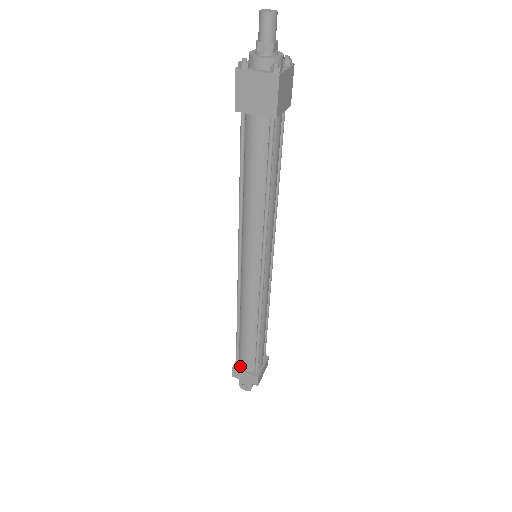
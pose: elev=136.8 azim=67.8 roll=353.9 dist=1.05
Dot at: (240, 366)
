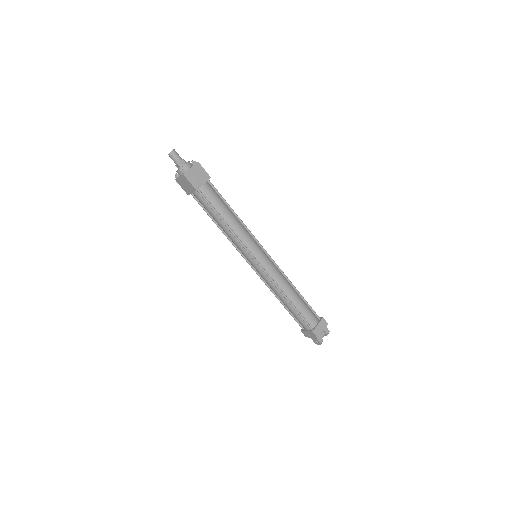
Dot at: (304, 328)
